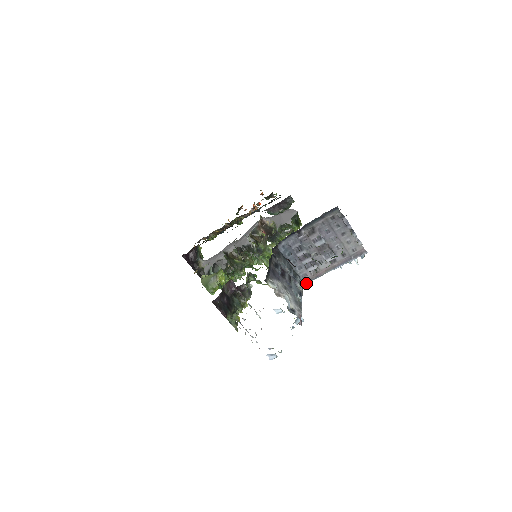
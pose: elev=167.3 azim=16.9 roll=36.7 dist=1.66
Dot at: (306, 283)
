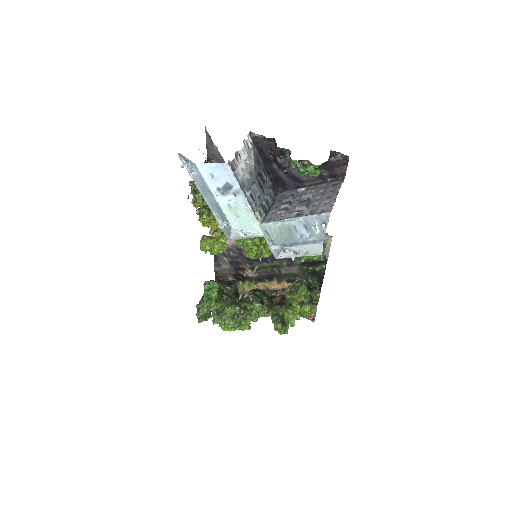
Dot at: (263, 223)
